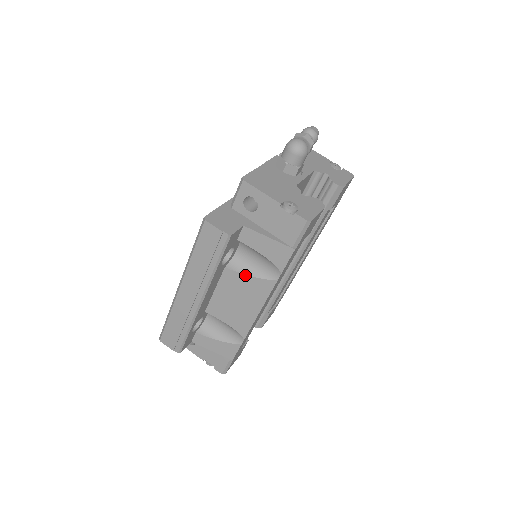
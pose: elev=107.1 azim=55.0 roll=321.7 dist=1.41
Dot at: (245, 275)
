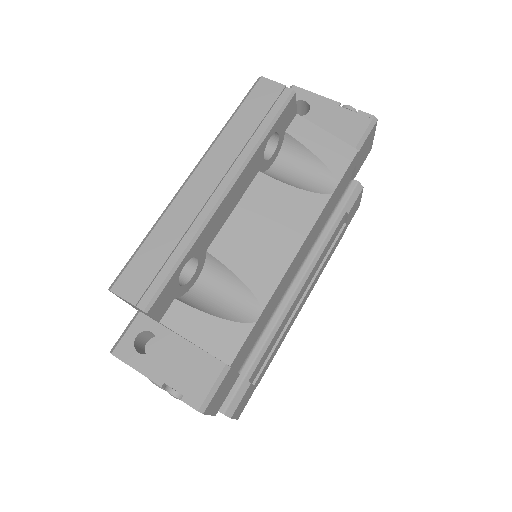
Dot at: (286, 185)
